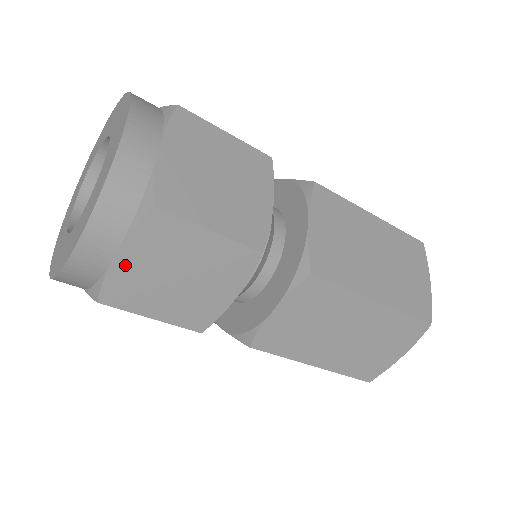
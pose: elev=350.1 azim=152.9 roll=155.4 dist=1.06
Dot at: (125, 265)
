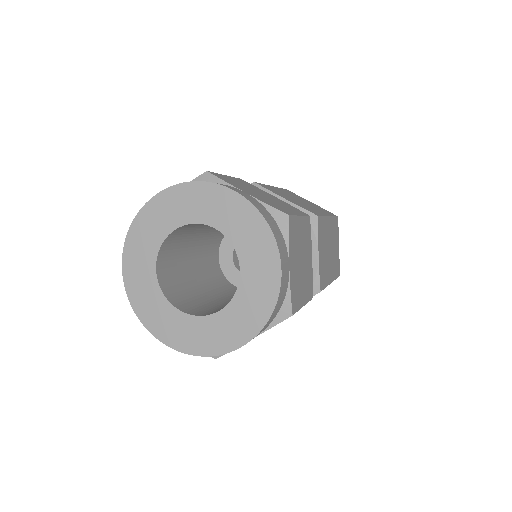
Dot at: occluded
